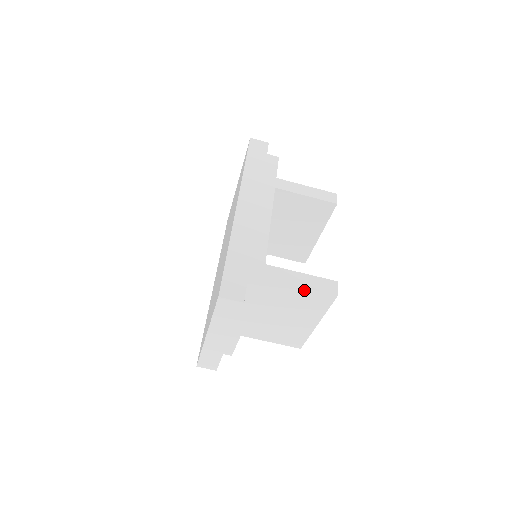
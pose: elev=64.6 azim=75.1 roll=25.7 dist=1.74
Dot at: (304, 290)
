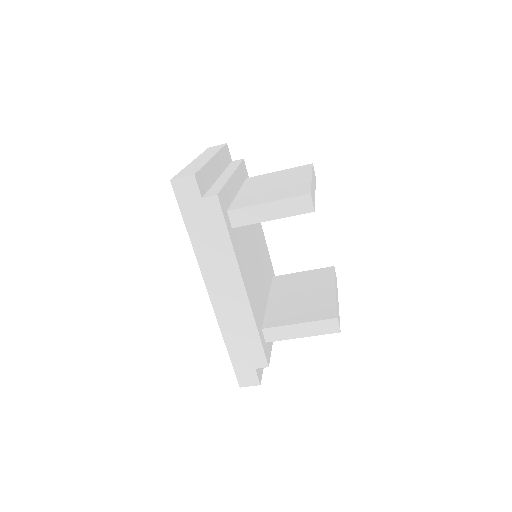
Dot at: (308, 334)
